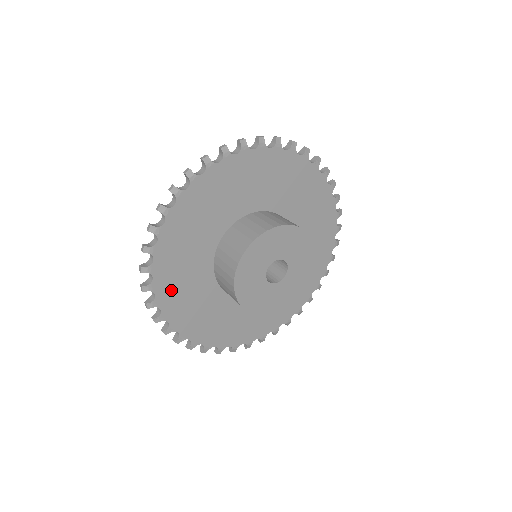
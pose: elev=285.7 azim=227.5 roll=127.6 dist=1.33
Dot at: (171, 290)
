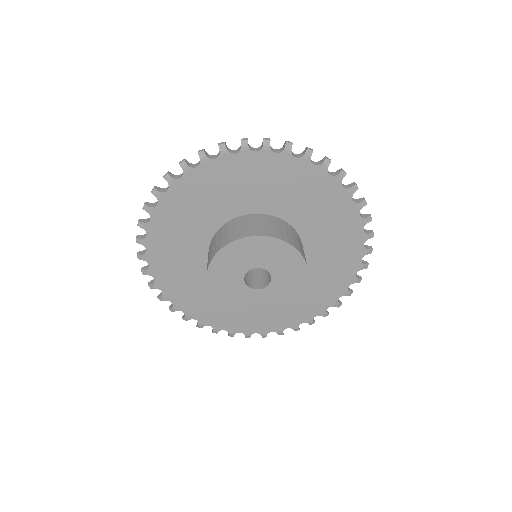
Dot at: (164, 265)
